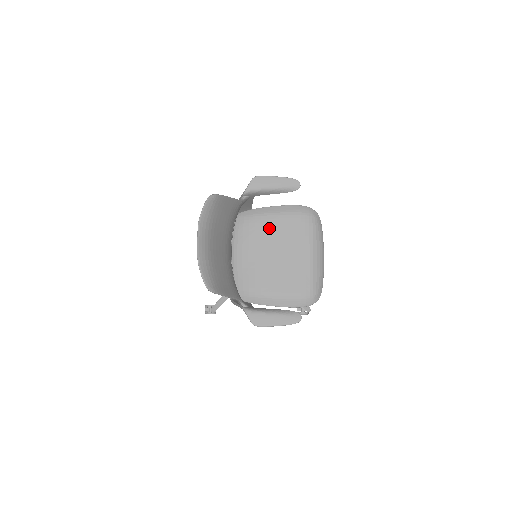
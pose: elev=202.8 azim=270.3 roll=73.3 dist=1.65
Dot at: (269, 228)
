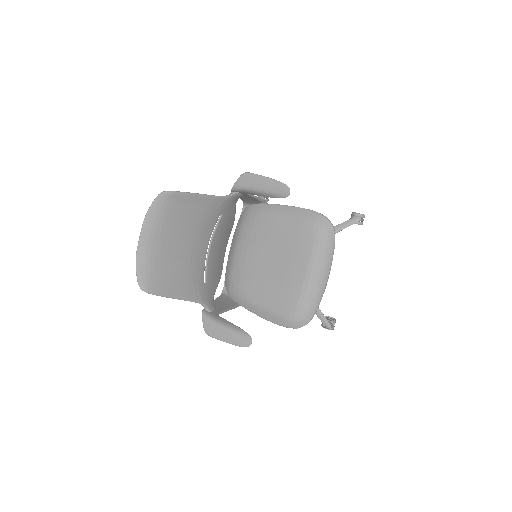
Dot at: (272, 230)
